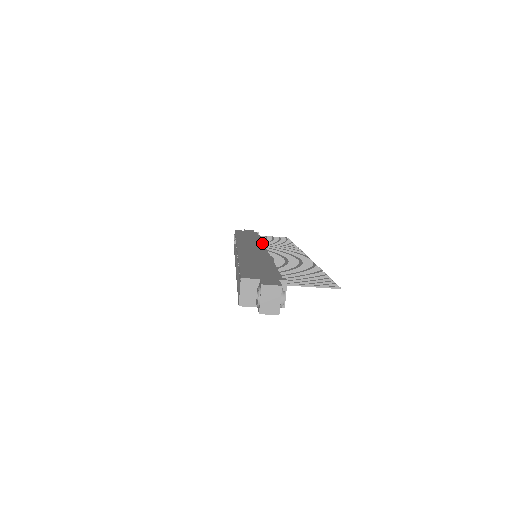
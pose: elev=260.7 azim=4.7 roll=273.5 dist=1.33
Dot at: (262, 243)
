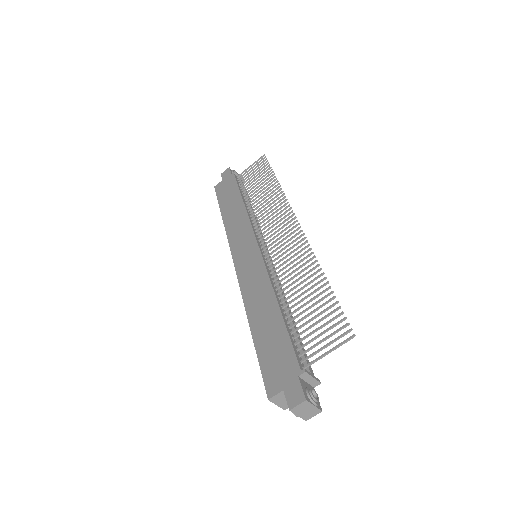
Dot at: (250, 225)
